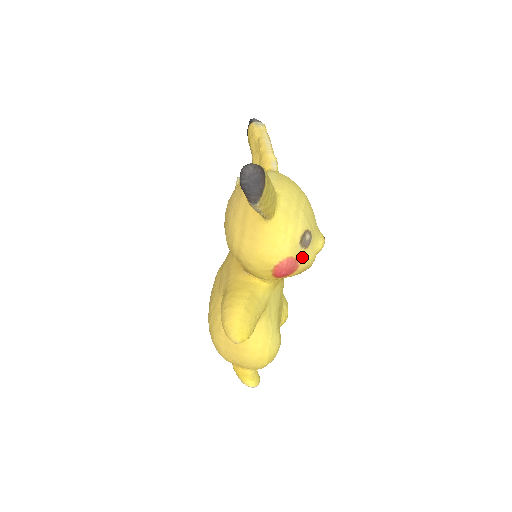
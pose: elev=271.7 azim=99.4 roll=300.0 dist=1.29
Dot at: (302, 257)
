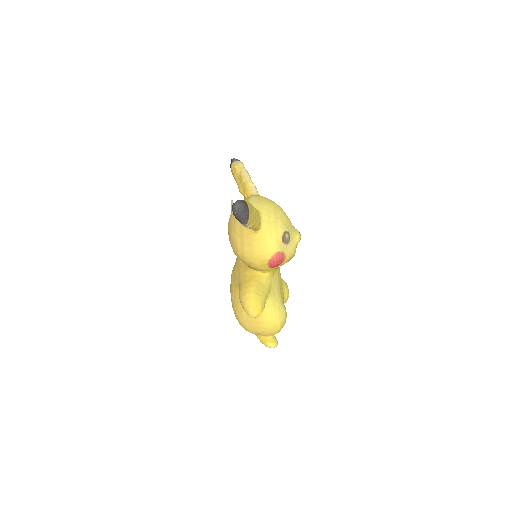
Dot at: (286, 250)
